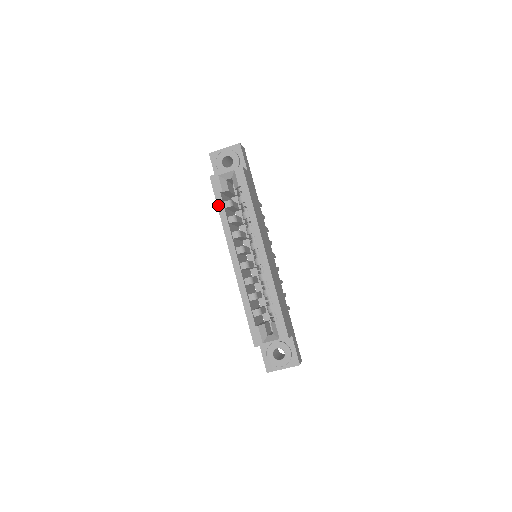
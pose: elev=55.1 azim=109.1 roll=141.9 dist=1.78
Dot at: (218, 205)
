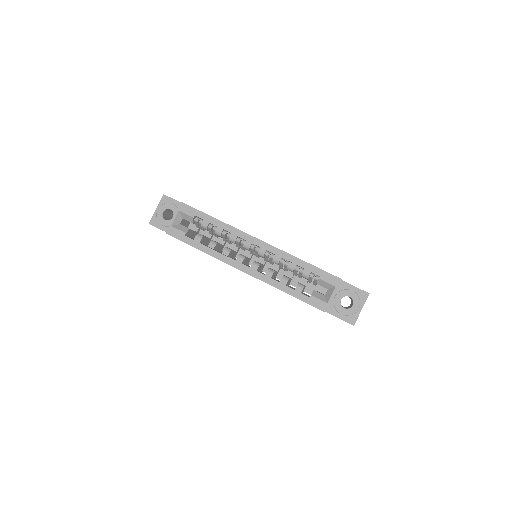
Dot at: (192, 245)
